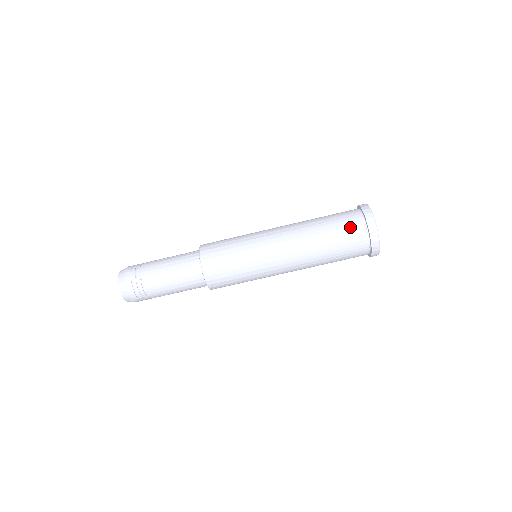
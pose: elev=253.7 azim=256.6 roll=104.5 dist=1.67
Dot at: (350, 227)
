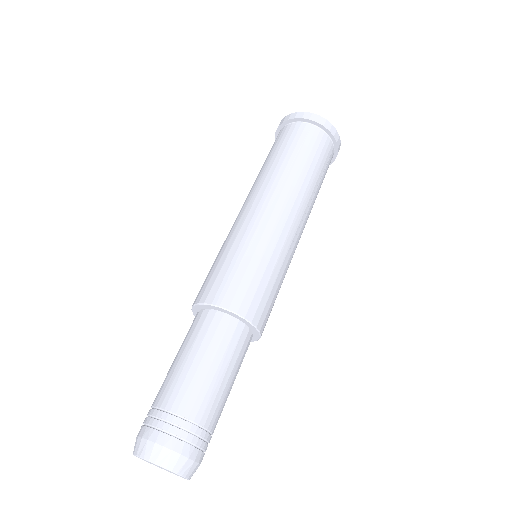
Dot at: (286, 136)
